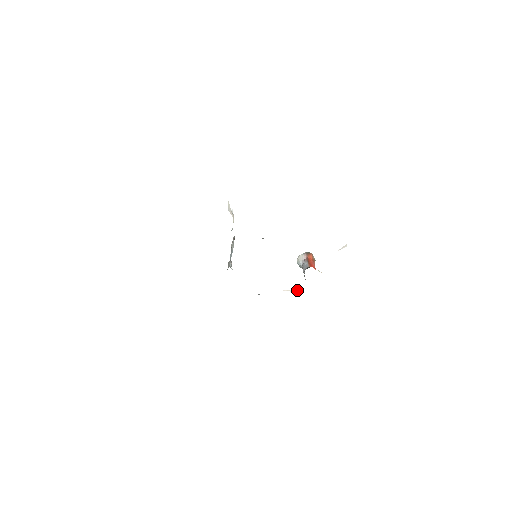
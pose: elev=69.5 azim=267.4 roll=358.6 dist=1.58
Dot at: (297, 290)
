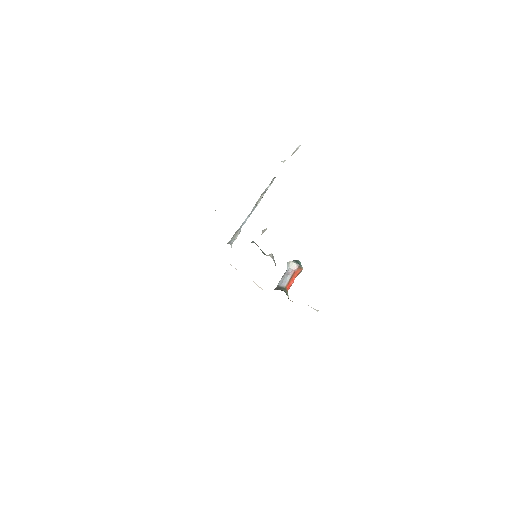
Dot at: occluded
